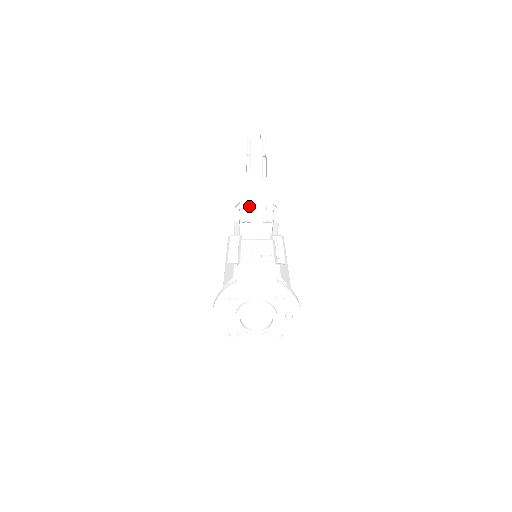
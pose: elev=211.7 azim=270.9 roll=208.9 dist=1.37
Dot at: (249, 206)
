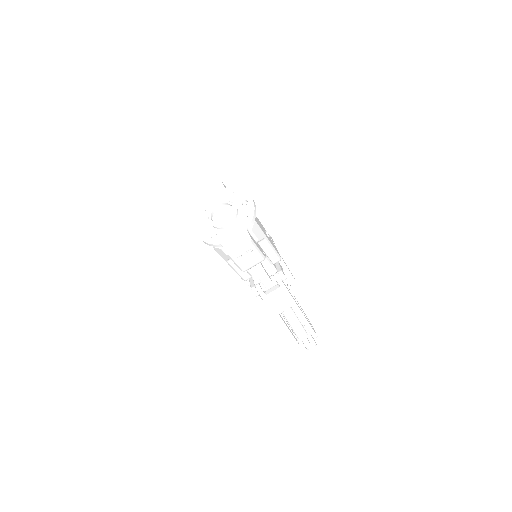
Dot at: occluded
